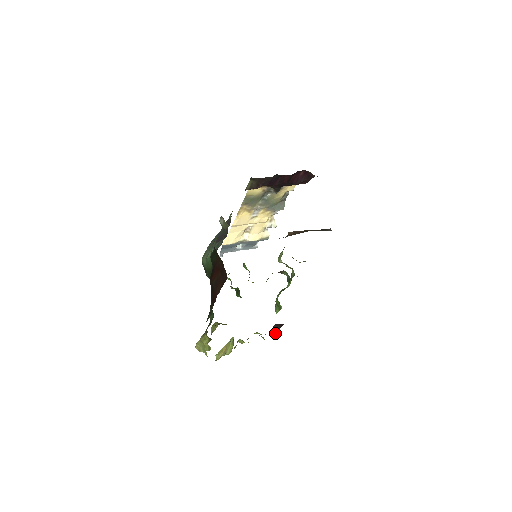
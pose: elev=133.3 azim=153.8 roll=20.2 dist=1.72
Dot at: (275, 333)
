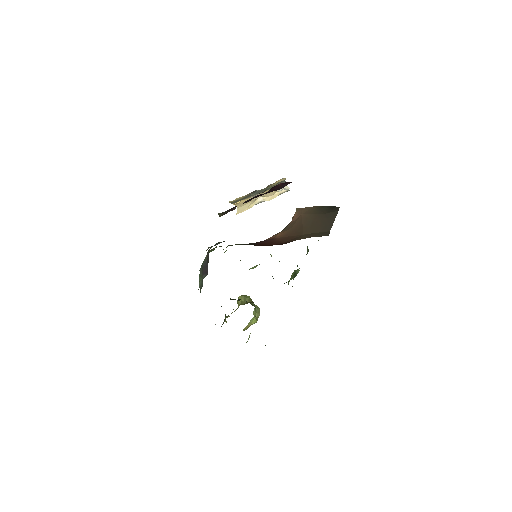
Dot at: occluded
